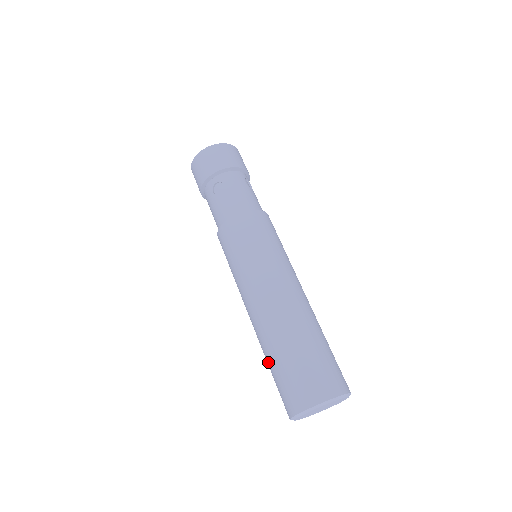
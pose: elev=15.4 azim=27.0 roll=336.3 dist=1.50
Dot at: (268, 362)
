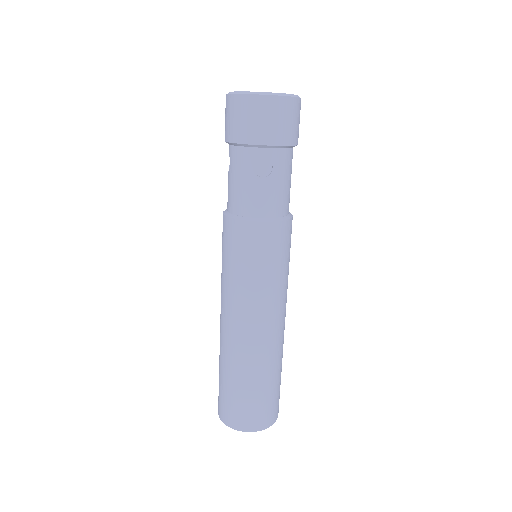
Dot at: occluded
